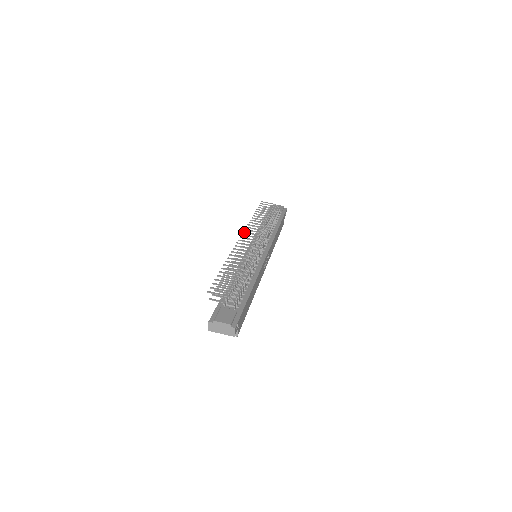
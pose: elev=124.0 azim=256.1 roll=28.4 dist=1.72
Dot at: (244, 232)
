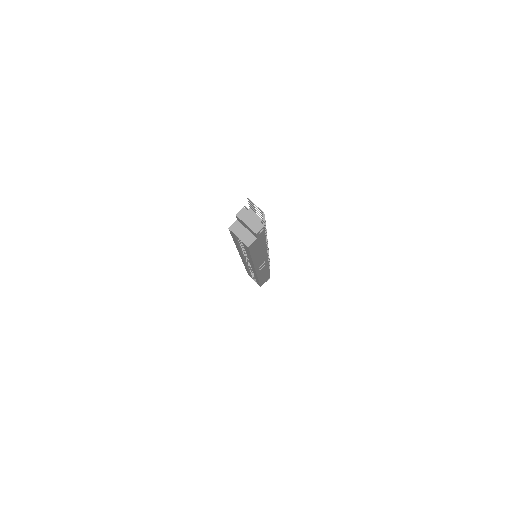
Dot at: occluded
